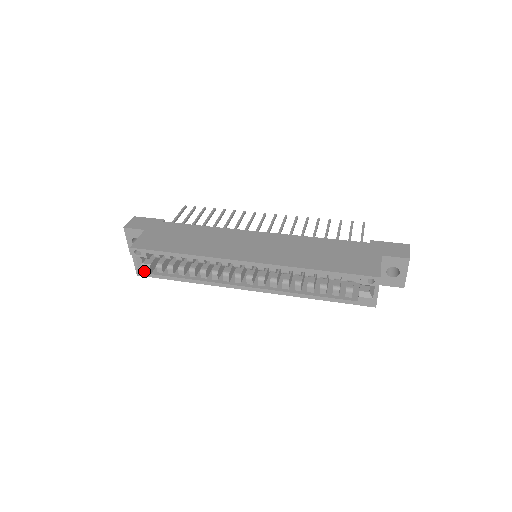
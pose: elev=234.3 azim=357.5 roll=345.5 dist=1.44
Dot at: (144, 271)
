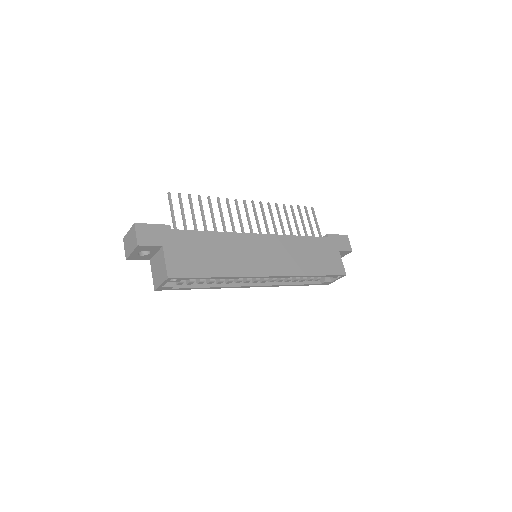
Dot at: (166, 288)
